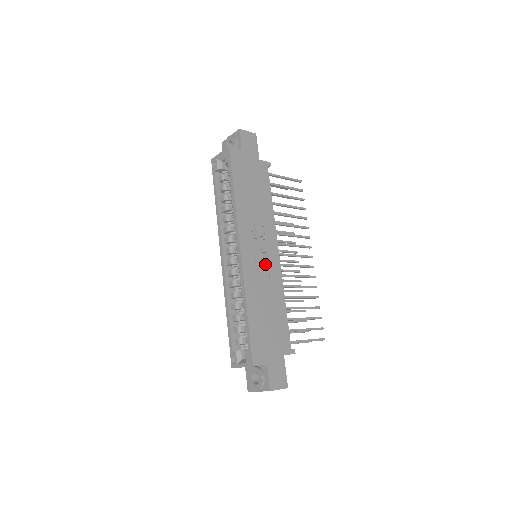
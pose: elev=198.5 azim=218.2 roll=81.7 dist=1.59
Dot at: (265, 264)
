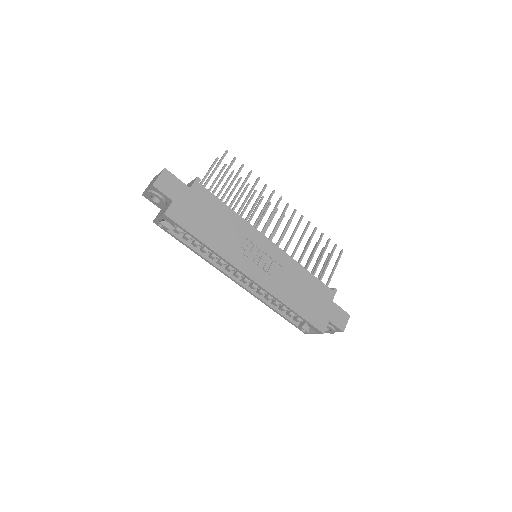
Dot at: (272, 263)
